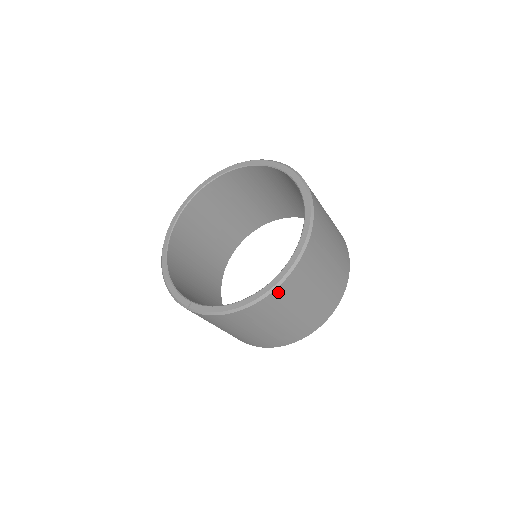
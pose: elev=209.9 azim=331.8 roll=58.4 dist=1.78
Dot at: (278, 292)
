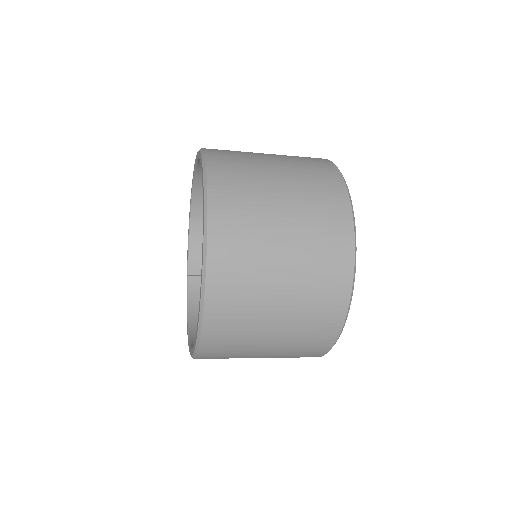
Dot at: occluded
